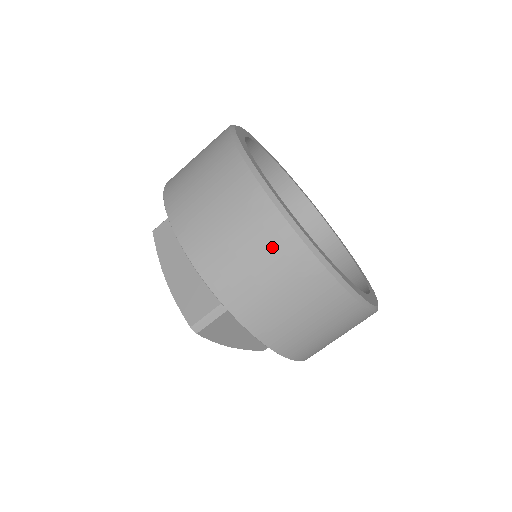
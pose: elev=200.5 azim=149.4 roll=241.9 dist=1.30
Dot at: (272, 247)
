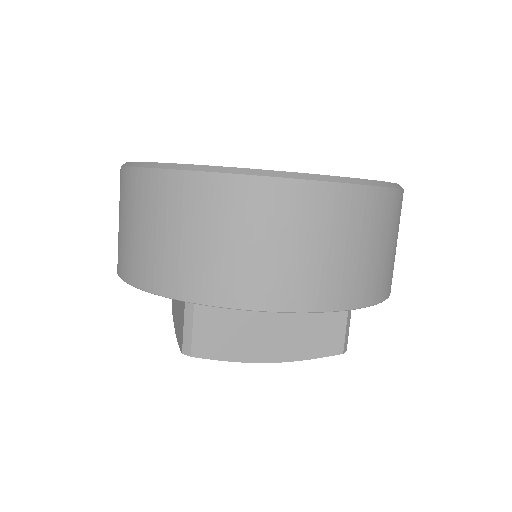
Dot at: (147, 201)
